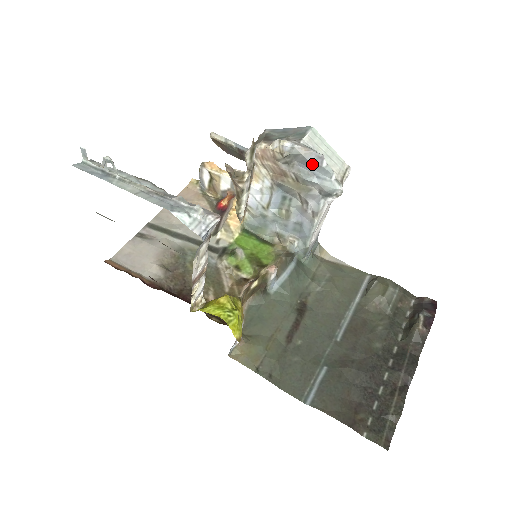
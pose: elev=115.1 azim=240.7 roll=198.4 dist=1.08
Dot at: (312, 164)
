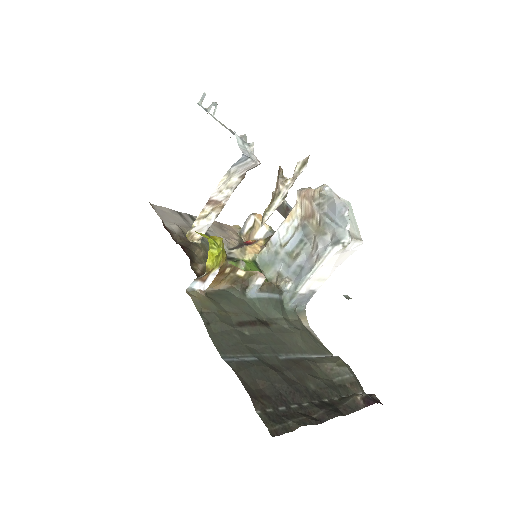
Dot at: (337, 211)
